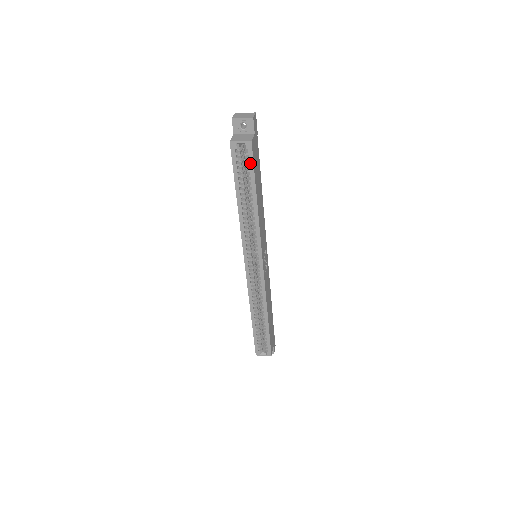
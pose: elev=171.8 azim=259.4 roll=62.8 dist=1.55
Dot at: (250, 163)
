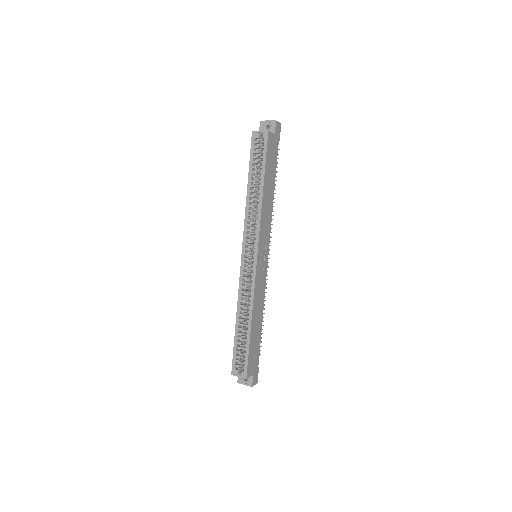
Dot at: (264, 150)
